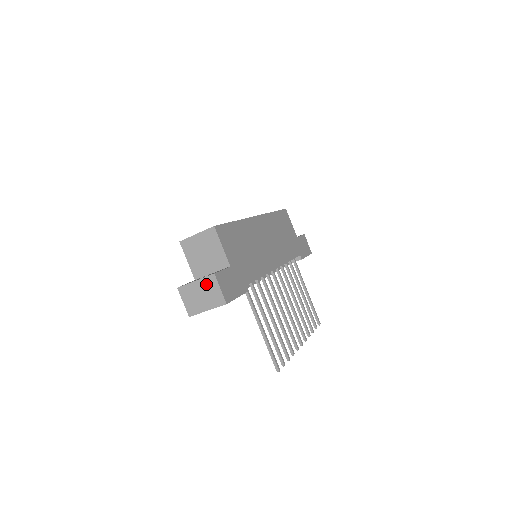
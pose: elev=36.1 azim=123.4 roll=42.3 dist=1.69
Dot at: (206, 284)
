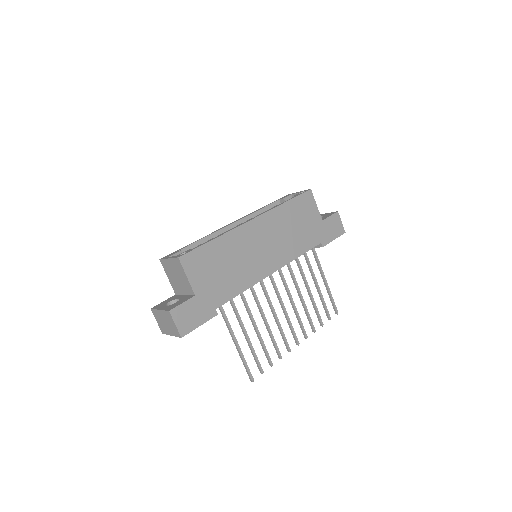
Dot at: (166, 316)
